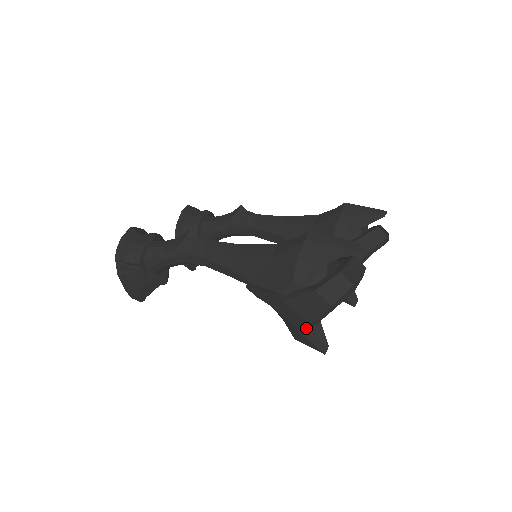
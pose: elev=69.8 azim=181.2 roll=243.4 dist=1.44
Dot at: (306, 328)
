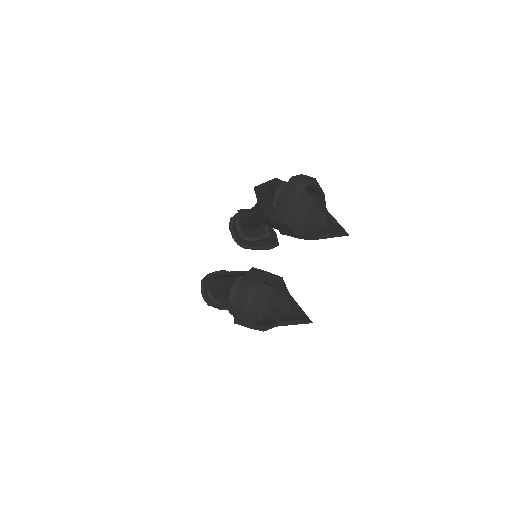
Dot at: (275, 325)
